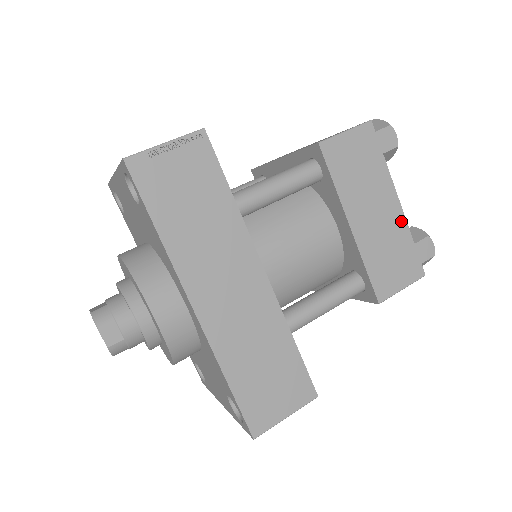
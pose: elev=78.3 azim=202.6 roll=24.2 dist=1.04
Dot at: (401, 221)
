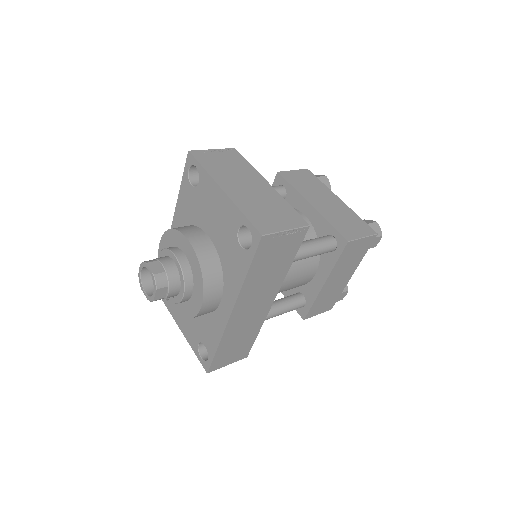
Dot at: (345, 284)
